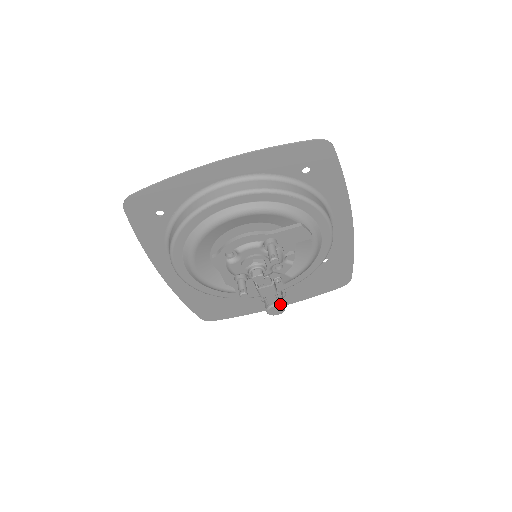
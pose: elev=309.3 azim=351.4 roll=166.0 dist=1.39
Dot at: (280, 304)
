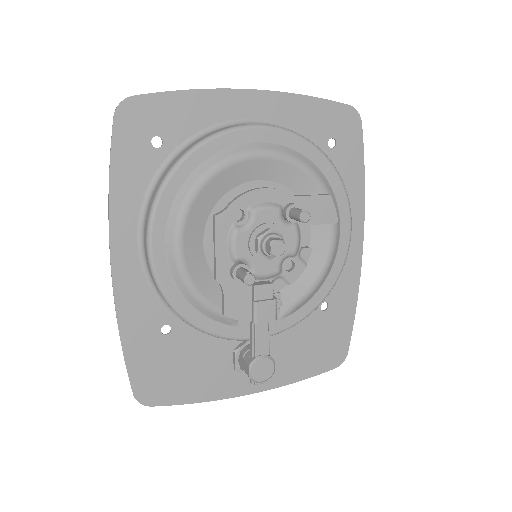
Dot at: (270, 357)
